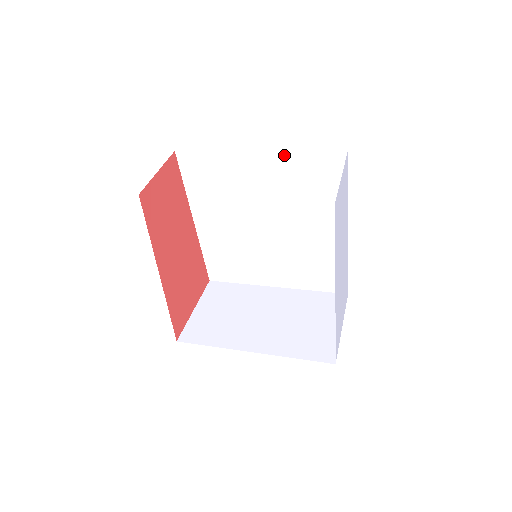
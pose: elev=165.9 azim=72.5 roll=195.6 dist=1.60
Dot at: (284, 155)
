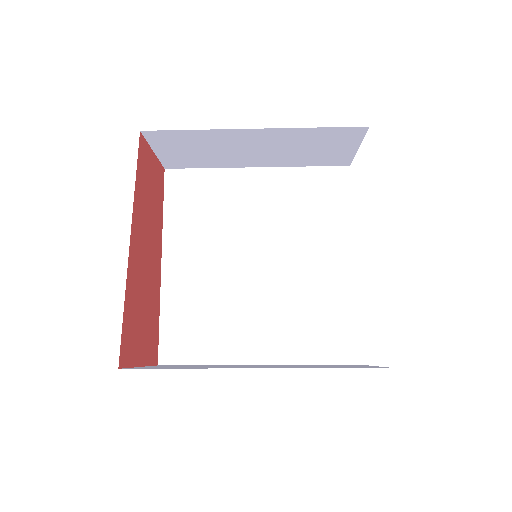
Dot at: (286, 171)
